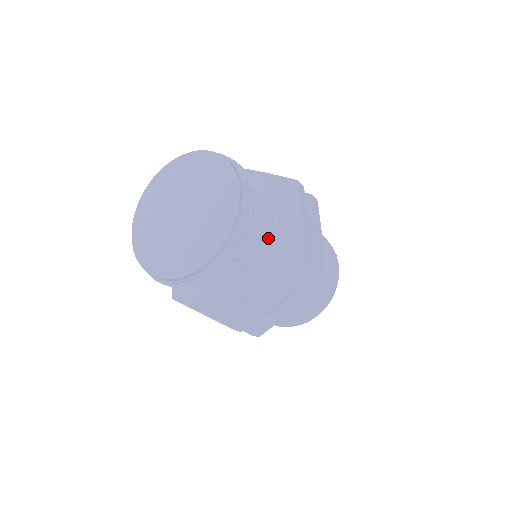
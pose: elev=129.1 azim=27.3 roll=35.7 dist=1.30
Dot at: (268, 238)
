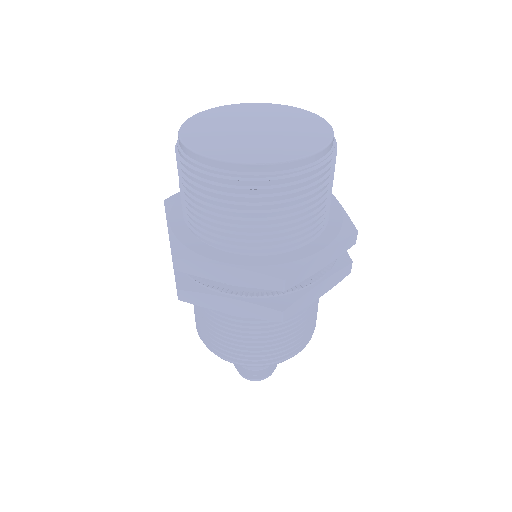
Dot at: occluded
